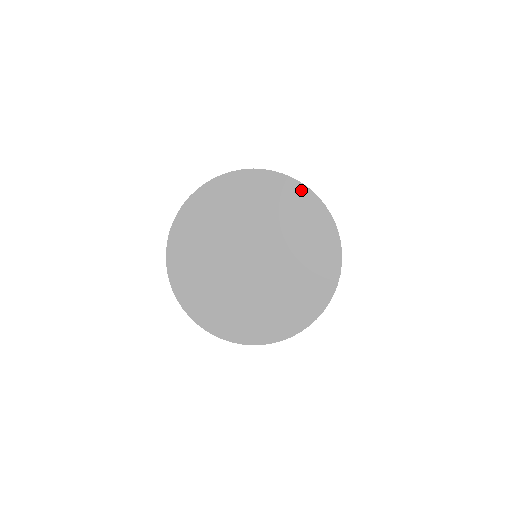
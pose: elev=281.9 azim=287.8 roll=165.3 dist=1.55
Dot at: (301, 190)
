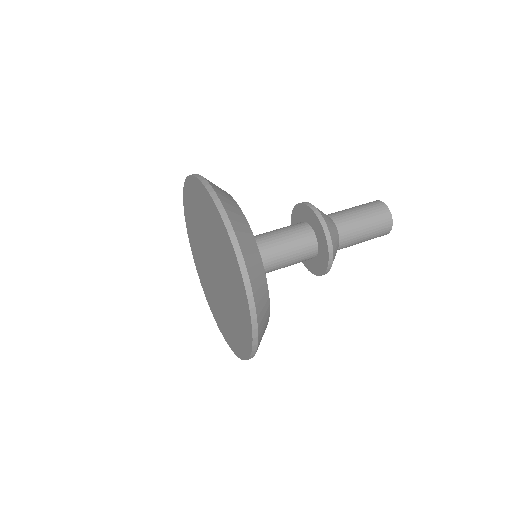
Dot at: (245, 298)
